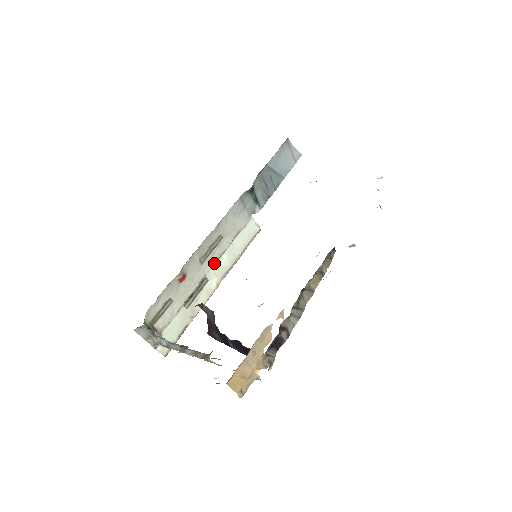
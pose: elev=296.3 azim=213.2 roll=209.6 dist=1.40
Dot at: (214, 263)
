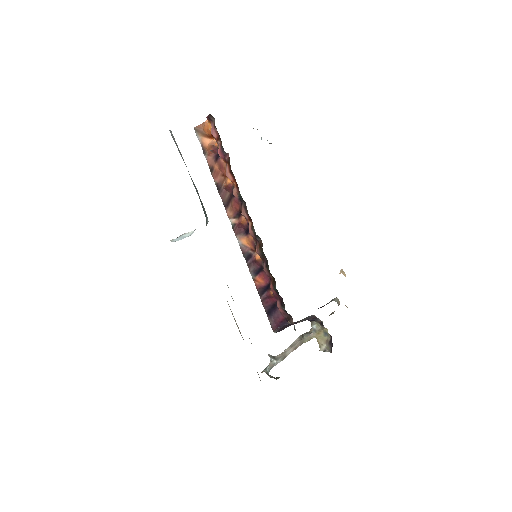
Dot at: occluded
